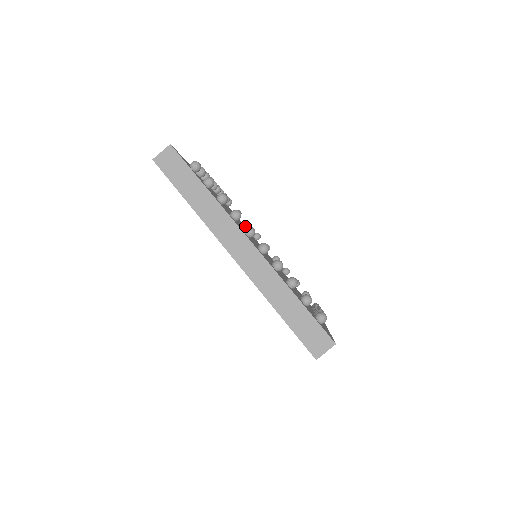
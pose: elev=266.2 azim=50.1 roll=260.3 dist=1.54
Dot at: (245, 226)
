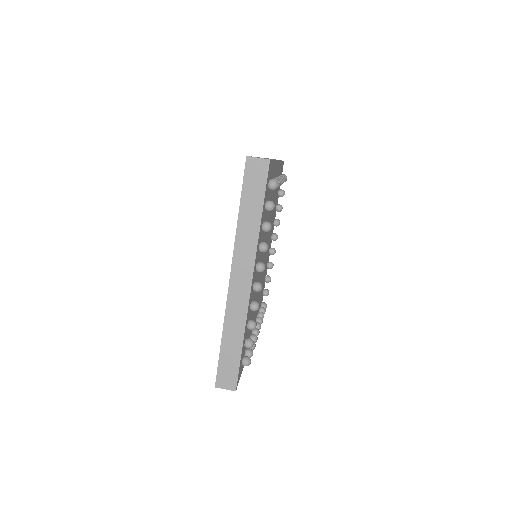
Dot at: (259, 312)
